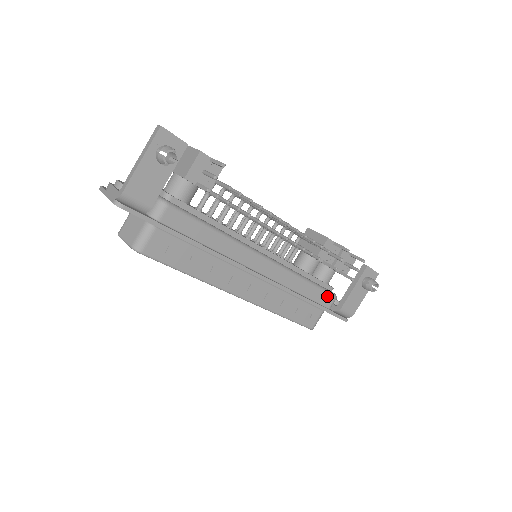
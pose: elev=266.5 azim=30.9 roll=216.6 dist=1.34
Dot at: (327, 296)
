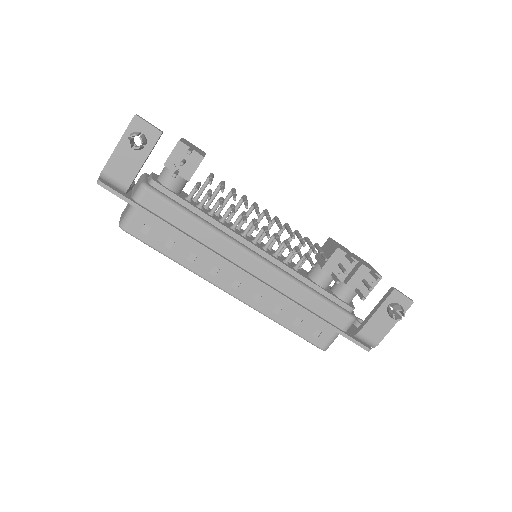
Dot at: (339, 315)
